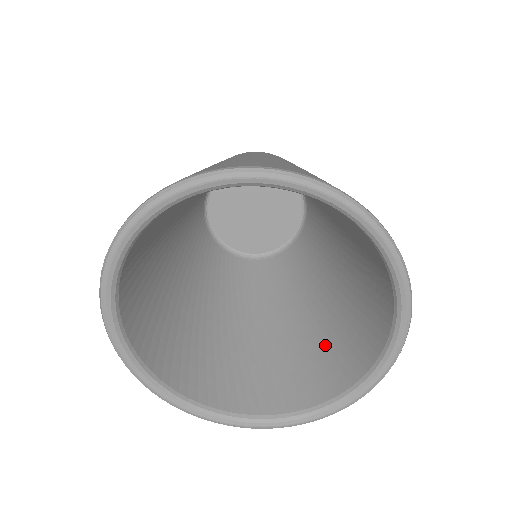
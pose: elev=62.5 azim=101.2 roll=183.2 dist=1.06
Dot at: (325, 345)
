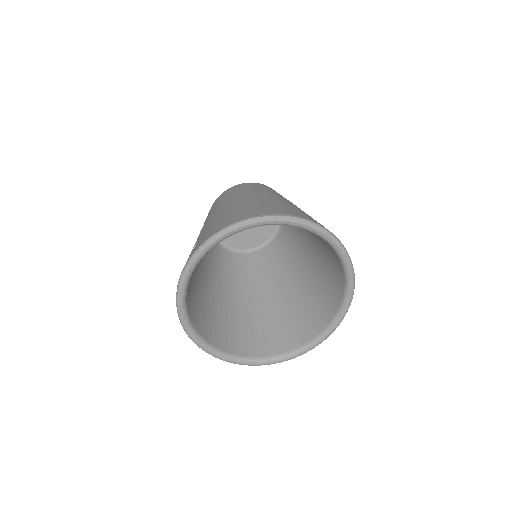
Dot at: (280, 321)
